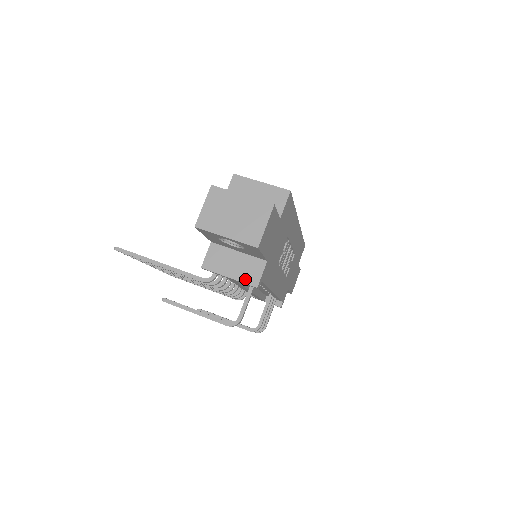
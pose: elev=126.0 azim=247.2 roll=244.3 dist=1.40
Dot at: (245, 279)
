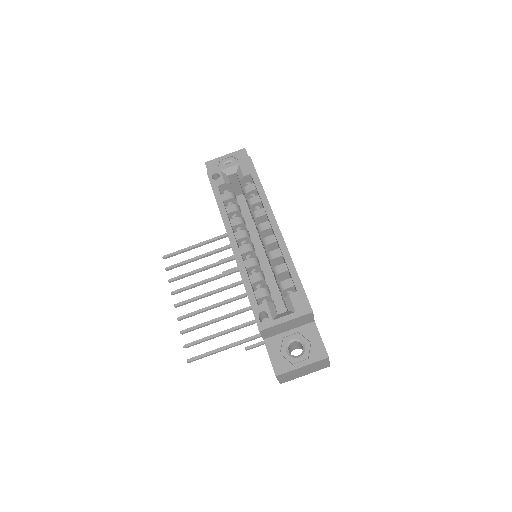
Dot at: occluded
